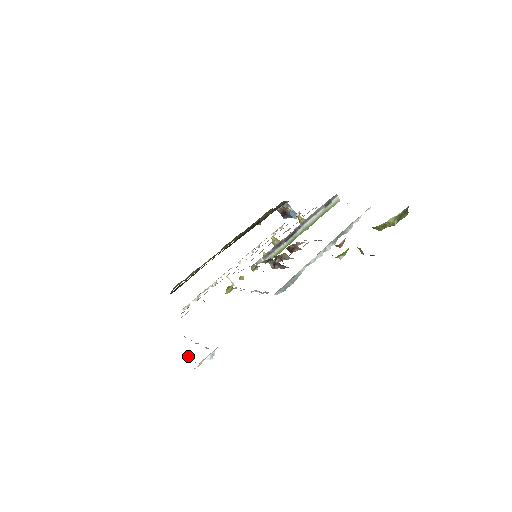
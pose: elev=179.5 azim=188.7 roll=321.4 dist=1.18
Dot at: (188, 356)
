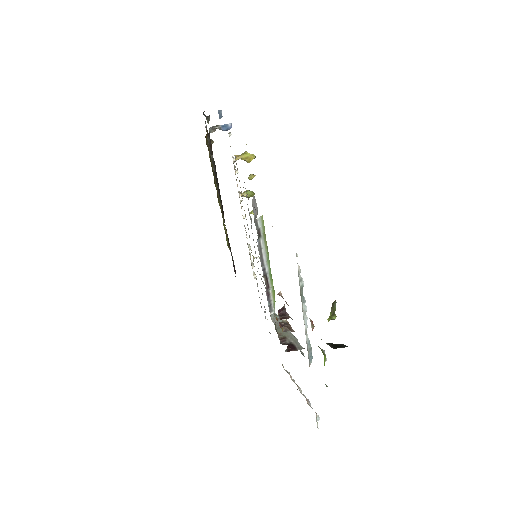
Dot at: occluded
